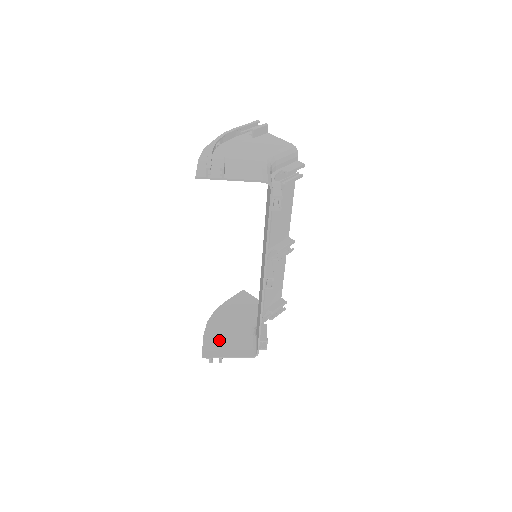
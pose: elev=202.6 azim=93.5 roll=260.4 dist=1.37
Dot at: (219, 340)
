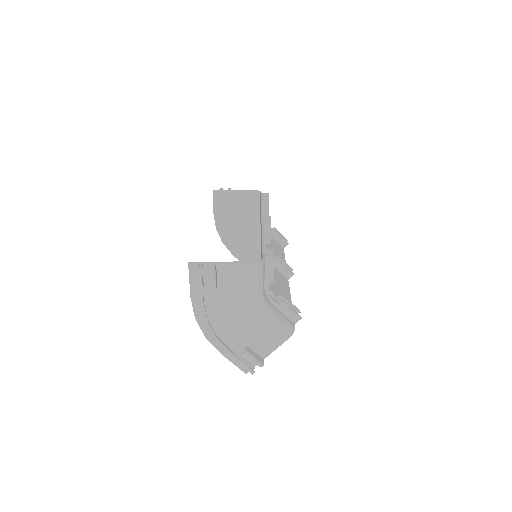
Dot at: occluded
